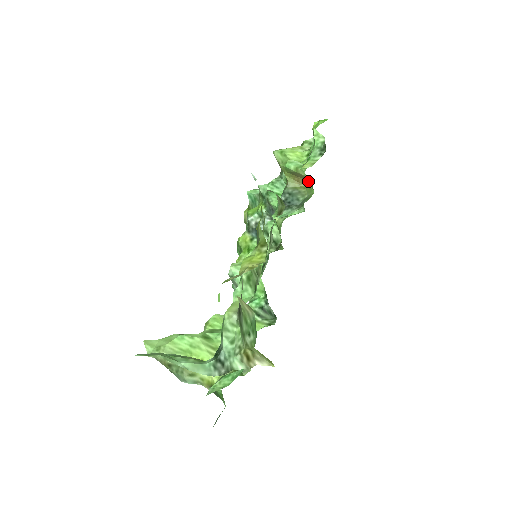
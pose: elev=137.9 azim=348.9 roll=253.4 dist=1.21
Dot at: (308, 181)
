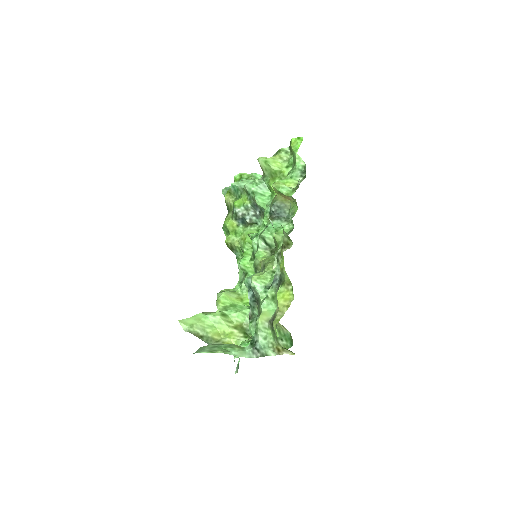
Dot at: (293, 199)
